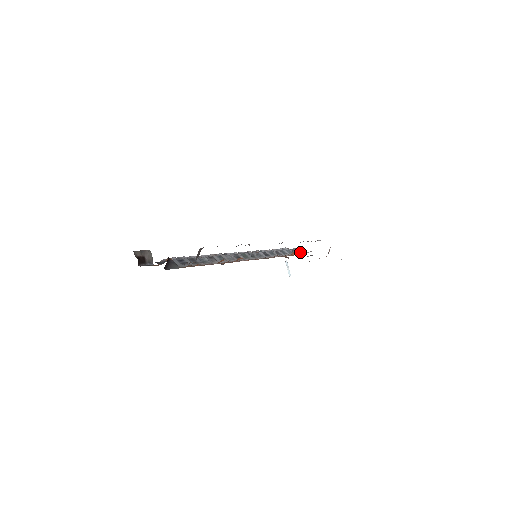
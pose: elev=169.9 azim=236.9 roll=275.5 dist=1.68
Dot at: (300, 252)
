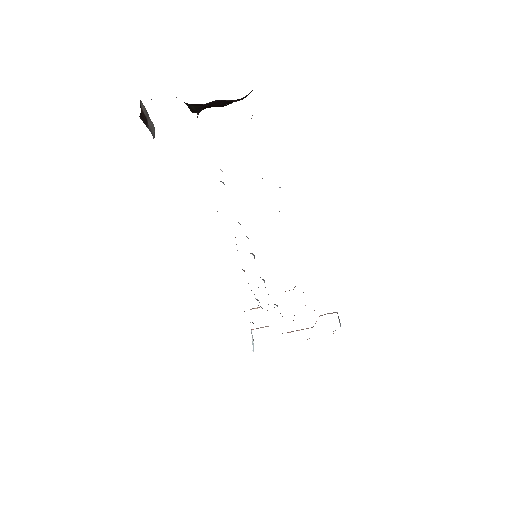
Dot at: (280, 313)
